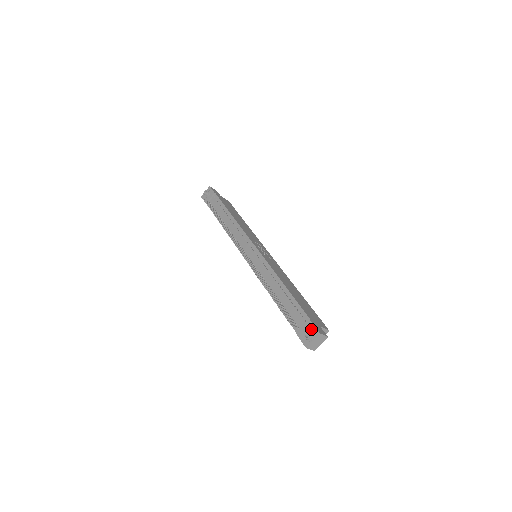
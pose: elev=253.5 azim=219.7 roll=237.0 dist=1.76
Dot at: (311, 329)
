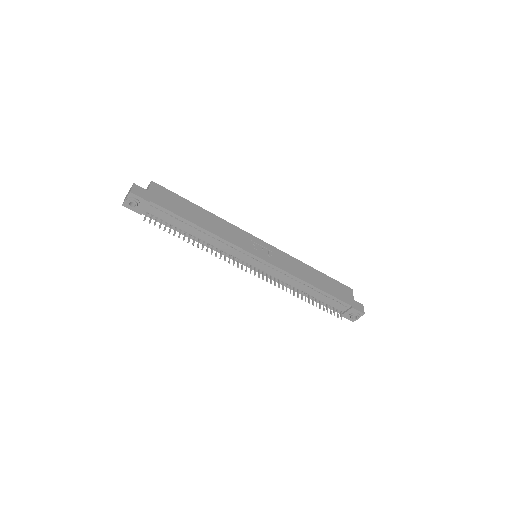
Dot at: (357, 314)
